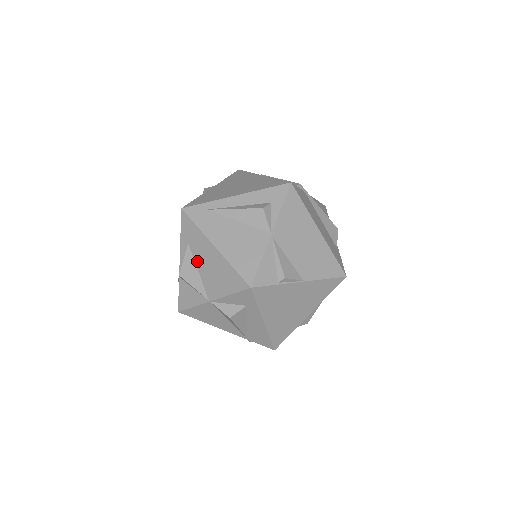
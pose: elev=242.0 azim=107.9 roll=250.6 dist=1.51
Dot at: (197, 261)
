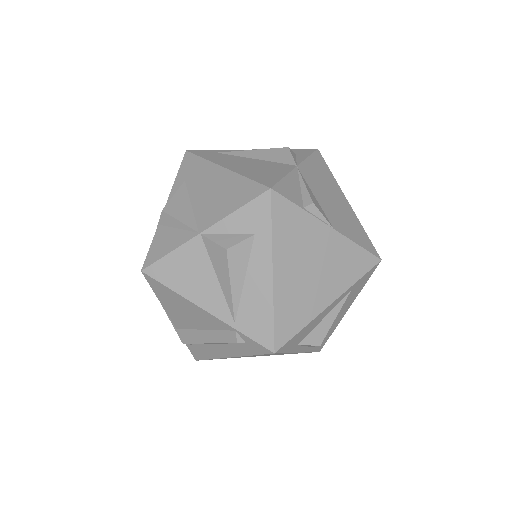
Dot at: (193, 194)
